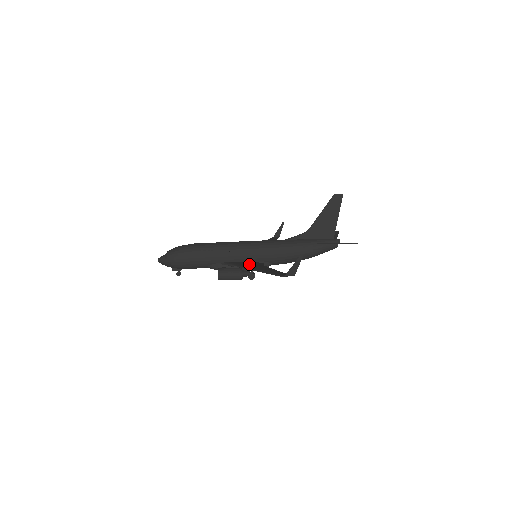
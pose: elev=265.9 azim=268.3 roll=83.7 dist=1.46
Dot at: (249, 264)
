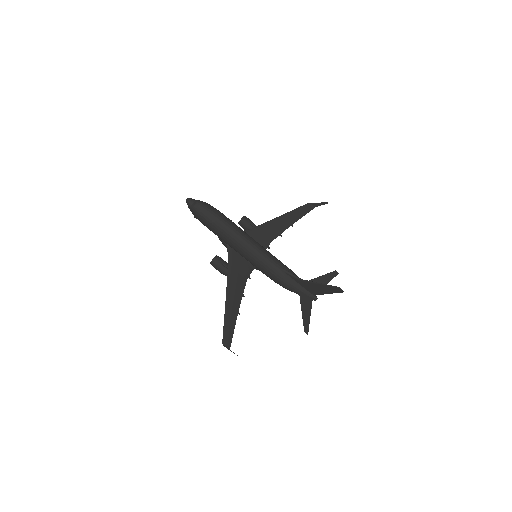
Dot at: (238, 271)
